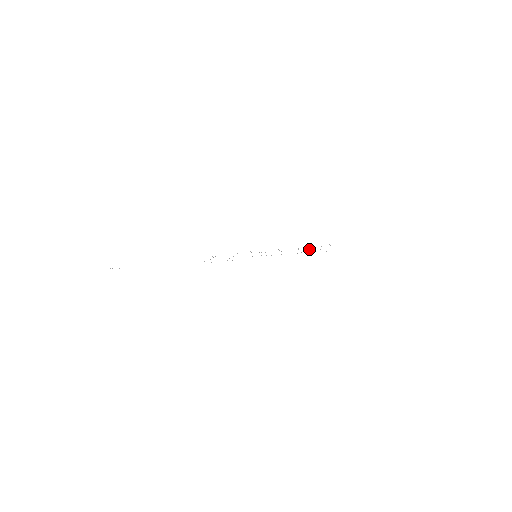
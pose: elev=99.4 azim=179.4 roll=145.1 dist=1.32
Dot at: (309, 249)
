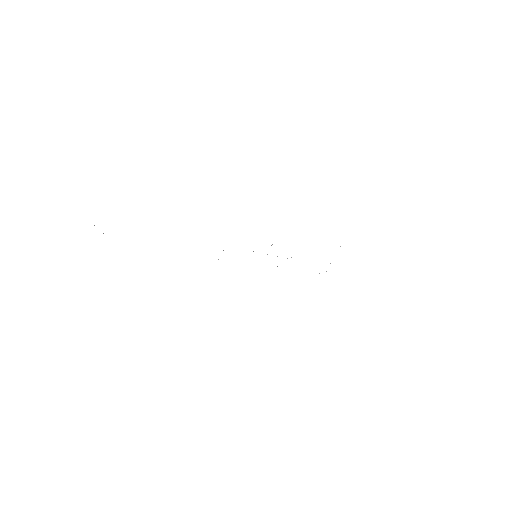
Dot at: occluded
